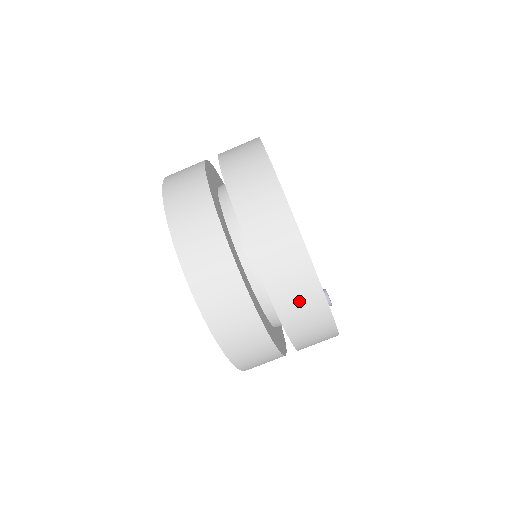
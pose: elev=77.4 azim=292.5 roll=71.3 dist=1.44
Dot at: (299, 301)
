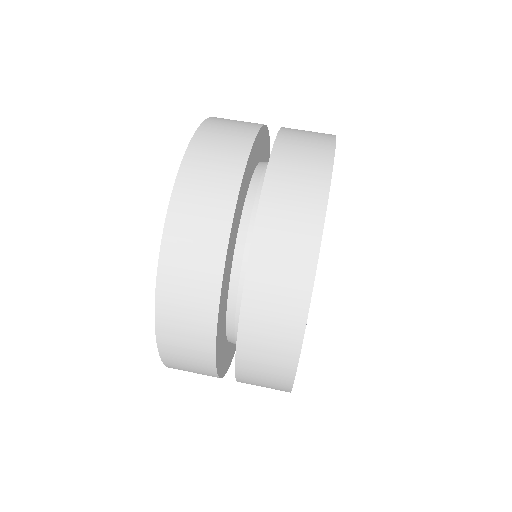
Dot at: (265, 369)
